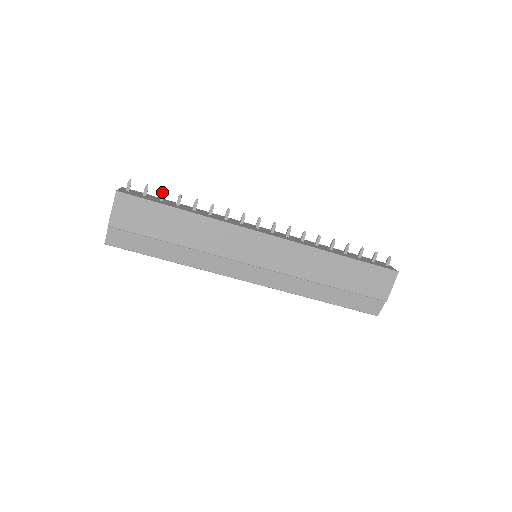
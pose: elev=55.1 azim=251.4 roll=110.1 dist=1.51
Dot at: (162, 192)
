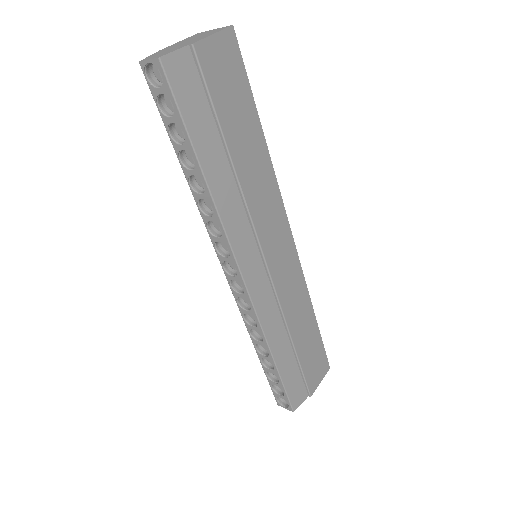
Dot at: occluded
